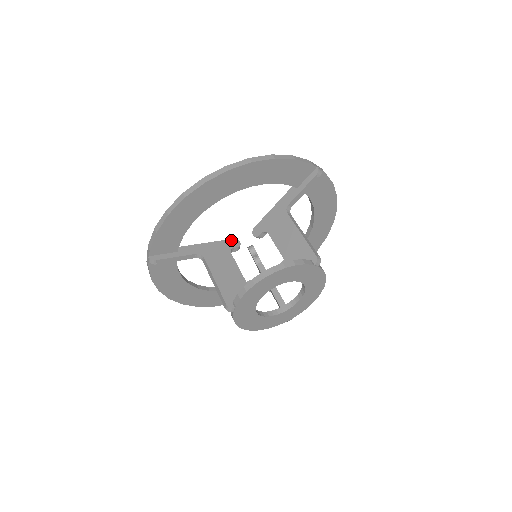
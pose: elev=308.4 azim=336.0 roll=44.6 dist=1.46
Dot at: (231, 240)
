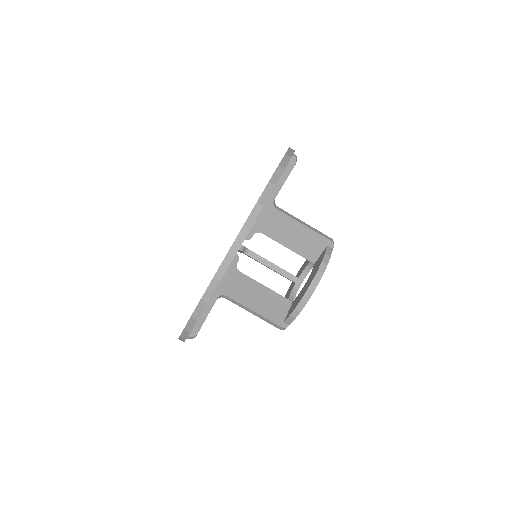
Dot at: occluded
